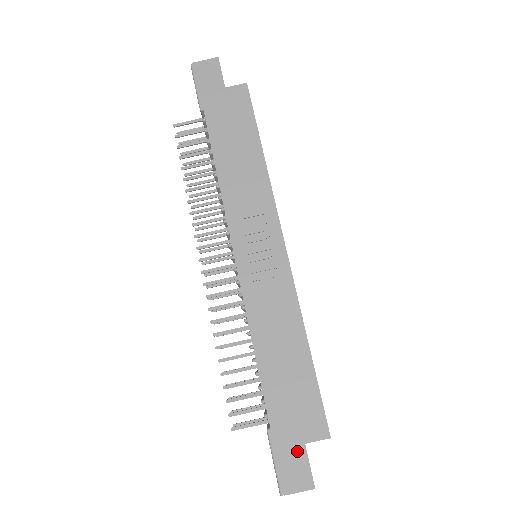
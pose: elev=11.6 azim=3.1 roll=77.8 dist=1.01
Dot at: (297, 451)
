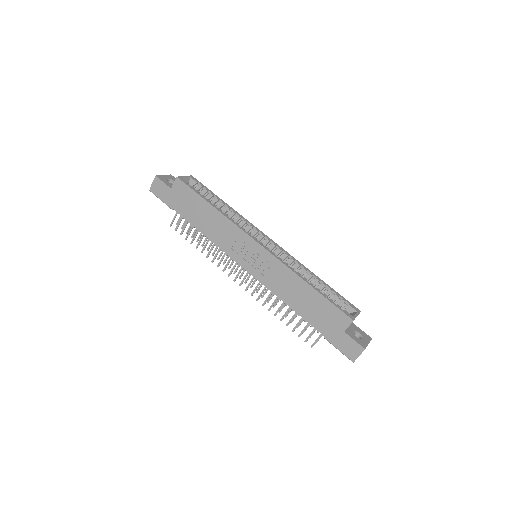
Dot at: (343, 338)
